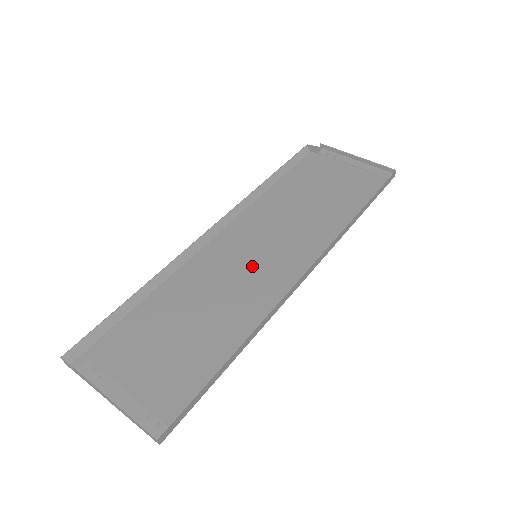
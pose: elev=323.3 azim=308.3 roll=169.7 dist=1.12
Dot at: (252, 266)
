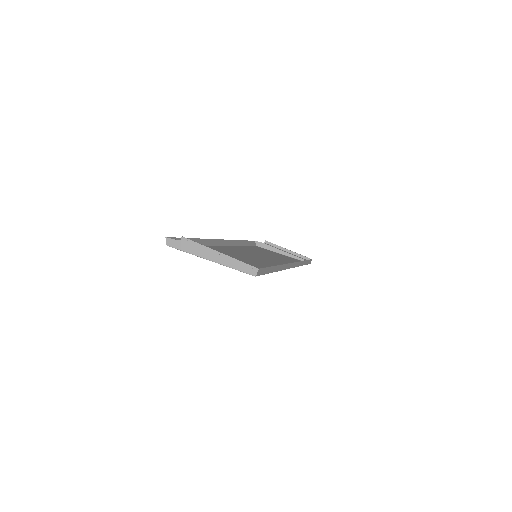
Dot at: (256, 258)
